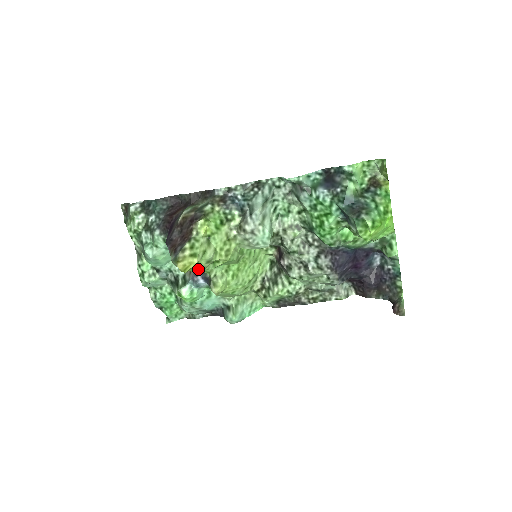
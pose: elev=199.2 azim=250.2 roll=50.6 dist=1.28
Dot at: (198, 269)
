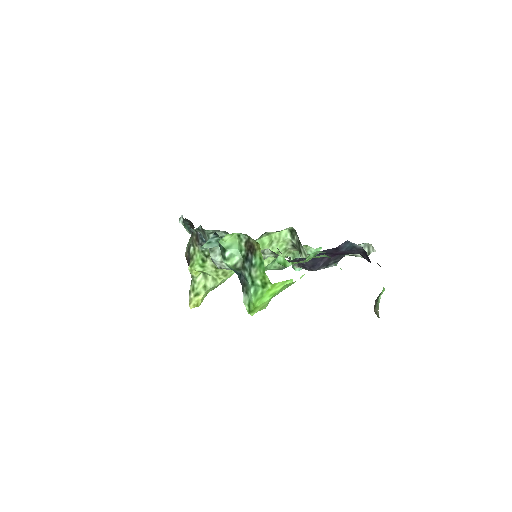
Dot at: (216, 287)
